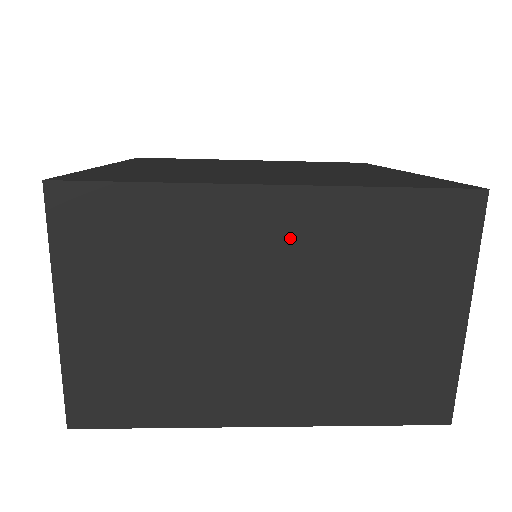
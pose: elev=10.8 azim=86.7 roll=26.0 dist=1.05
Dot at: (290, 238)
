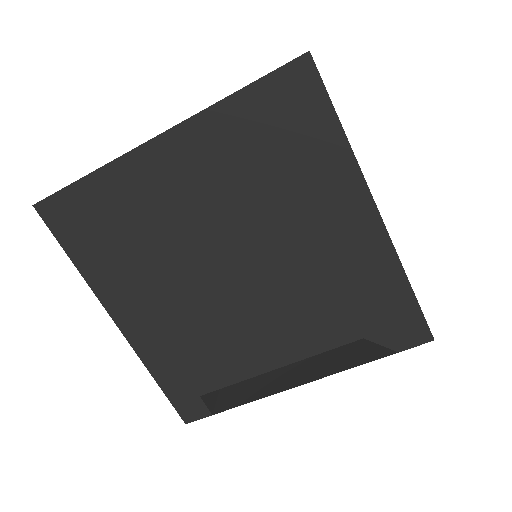
Dot at: occluded
